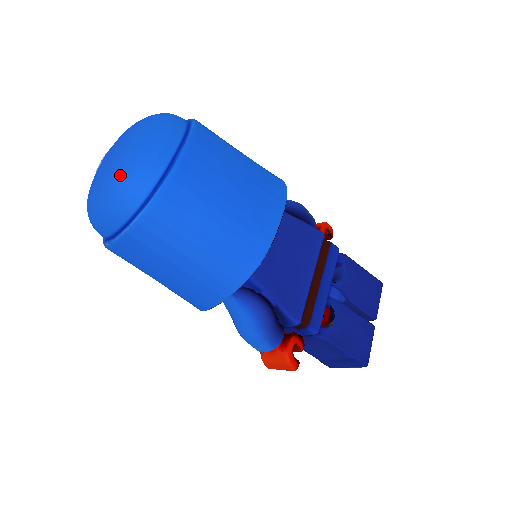
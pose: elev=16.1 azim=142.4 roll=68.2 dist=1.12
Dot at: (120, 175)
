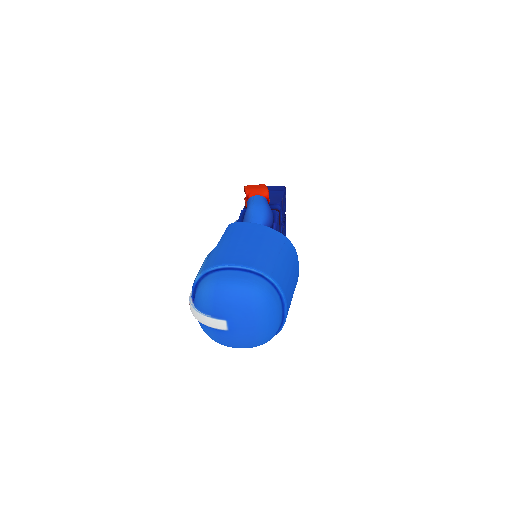
Dot at: (264, 341)
